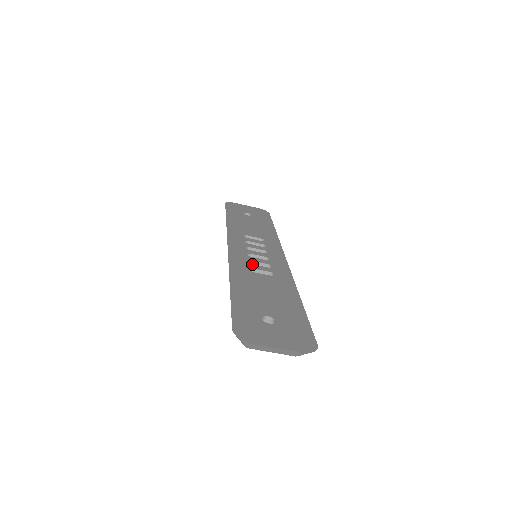
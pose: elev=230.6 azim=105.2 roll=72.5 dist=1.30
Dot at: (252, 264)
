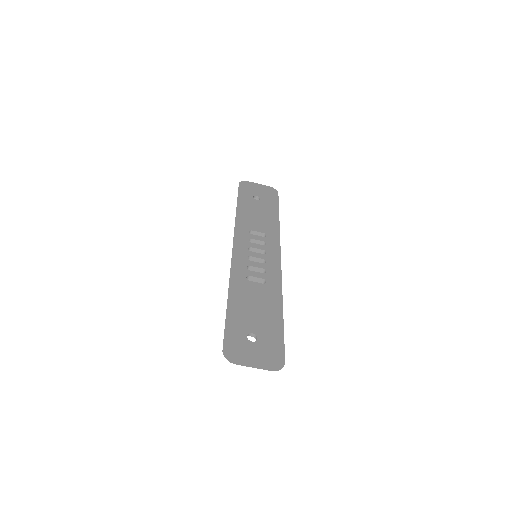
Dot at: occluded
